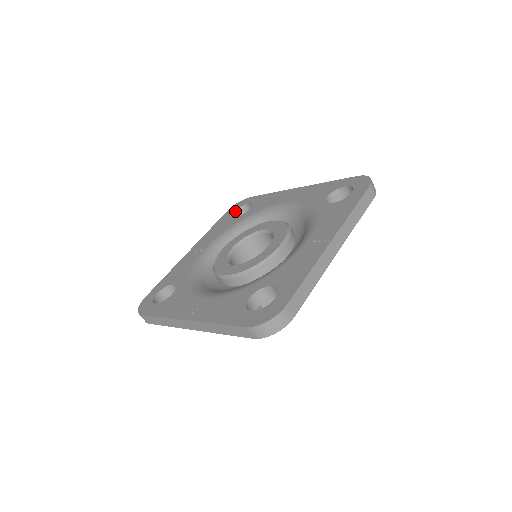
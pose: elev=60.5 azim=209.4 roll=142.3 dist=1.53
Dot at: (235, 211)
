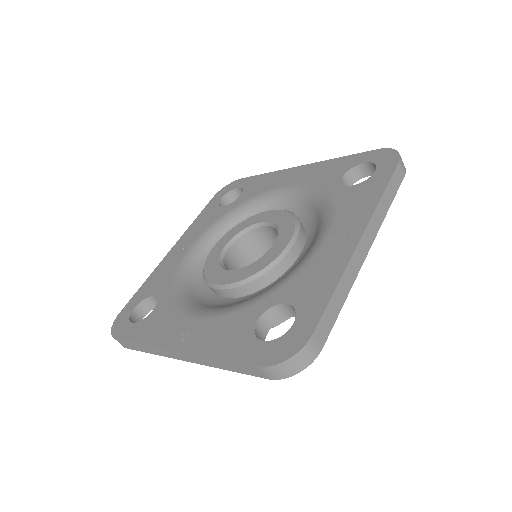
Dot at: (223, 197)
